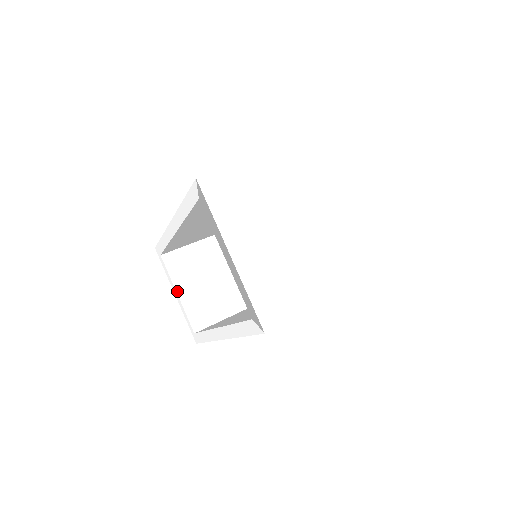
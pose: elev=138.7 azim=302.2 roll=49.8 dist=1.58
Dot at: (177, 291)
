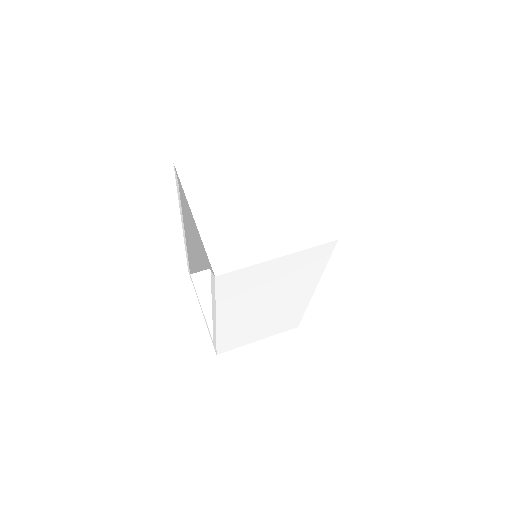
Dot at: (201, 305)
